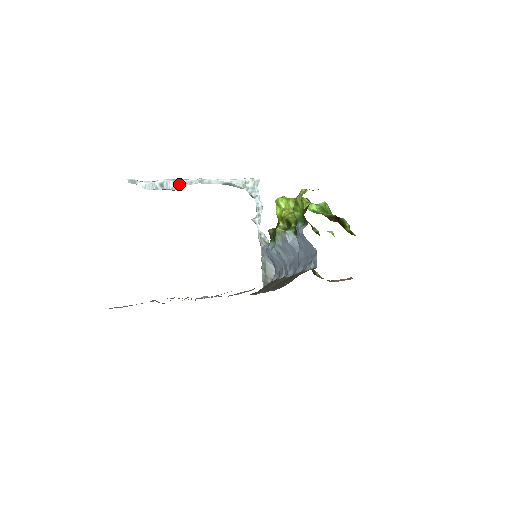
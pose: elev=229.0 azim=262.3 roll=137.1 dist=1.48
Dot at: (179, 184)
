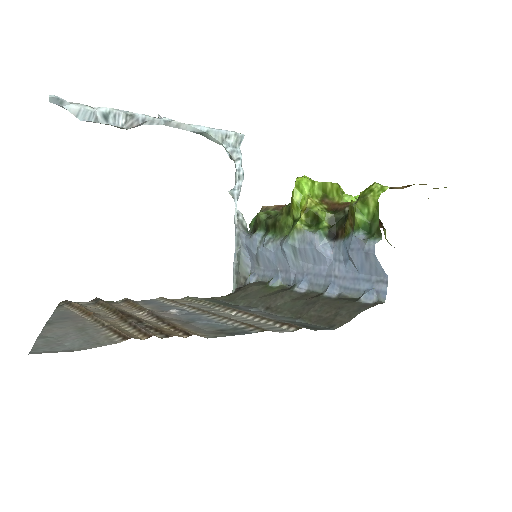
Dot at: (134, 120)
